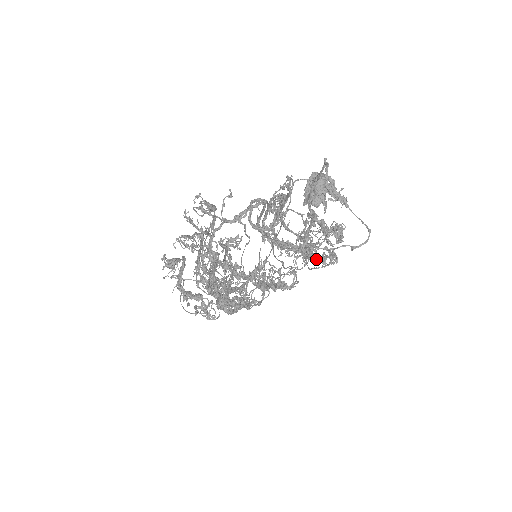
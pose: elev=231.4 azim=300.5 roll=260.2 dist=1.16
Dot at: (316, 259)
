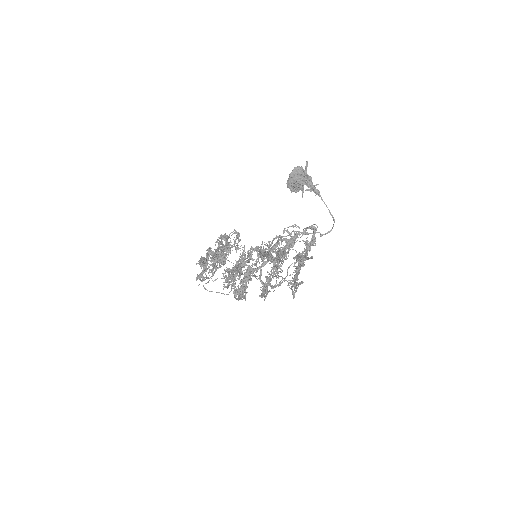
Dot at: occluded
